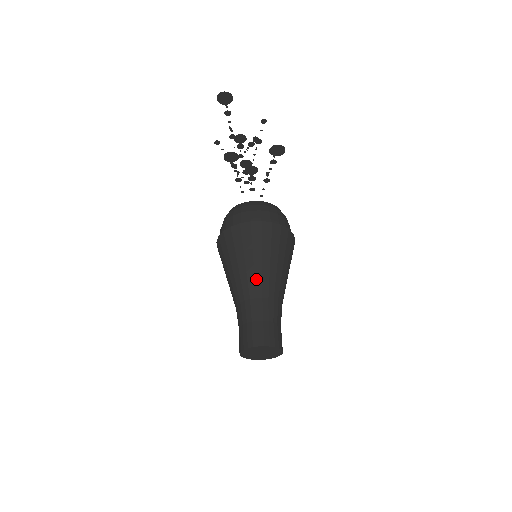
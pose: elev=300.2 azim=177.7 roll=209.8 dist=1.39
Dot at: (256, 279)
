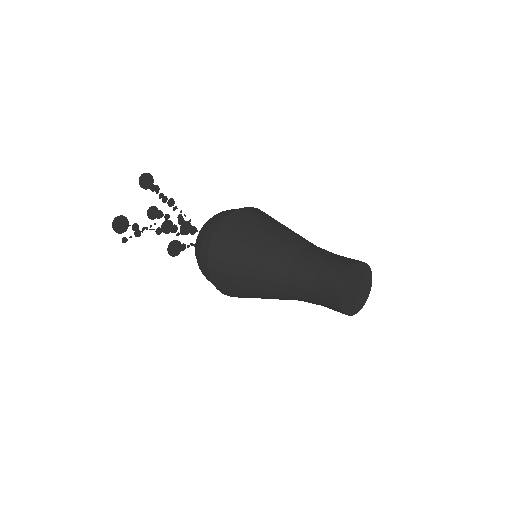
Dot at: occluded
